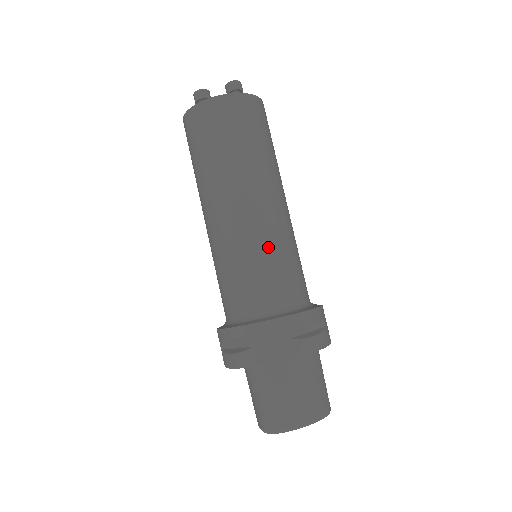
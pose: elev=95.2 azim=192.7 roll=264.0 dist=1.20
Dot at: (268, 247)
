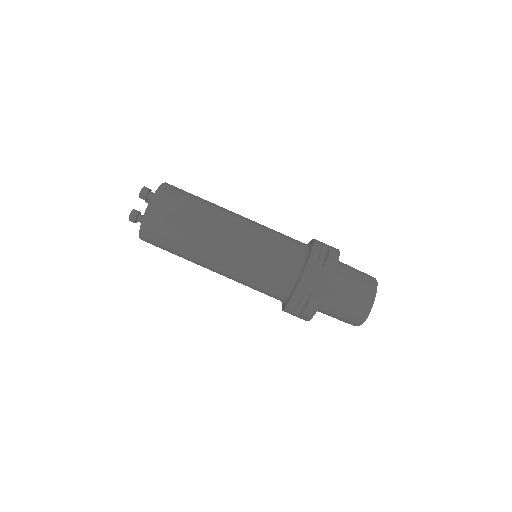
Dot at: (260, 242)
